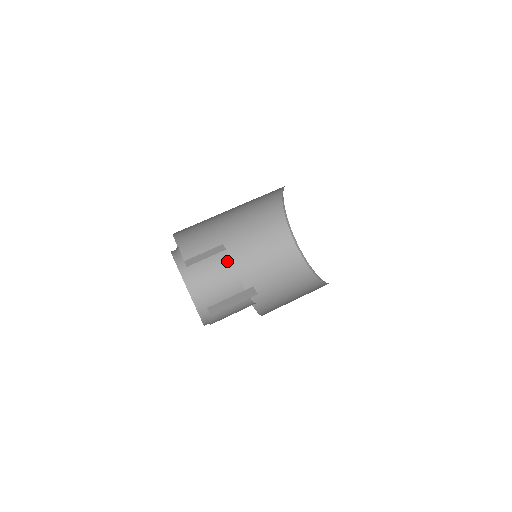
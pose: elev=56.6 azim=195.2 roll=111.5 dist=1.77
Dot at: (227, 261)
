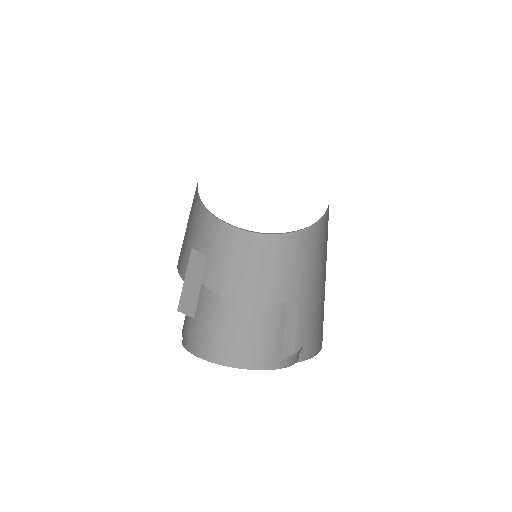
Dot at: occluded
